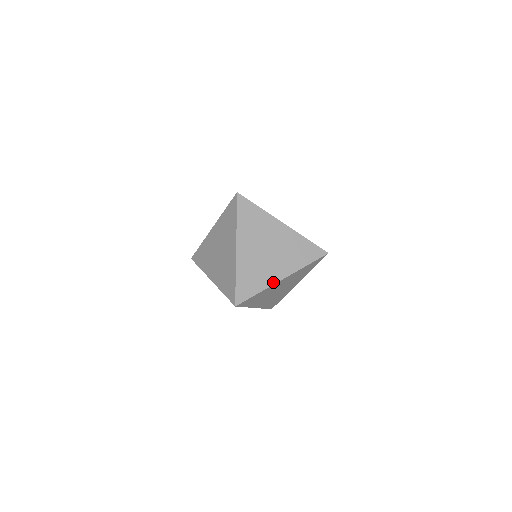
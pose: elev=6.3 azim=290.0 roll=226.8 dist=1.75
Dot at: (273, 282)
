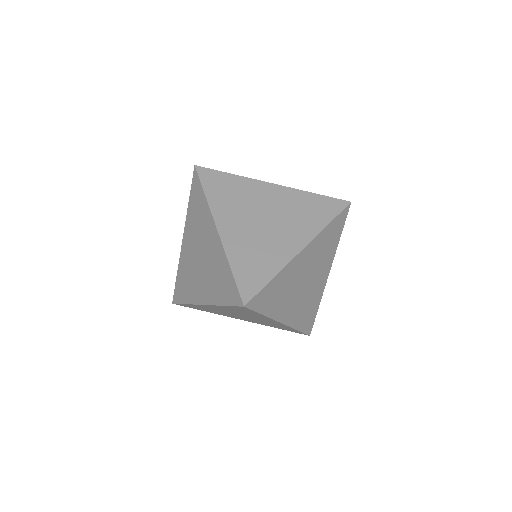
Dot at: (289, 258)
